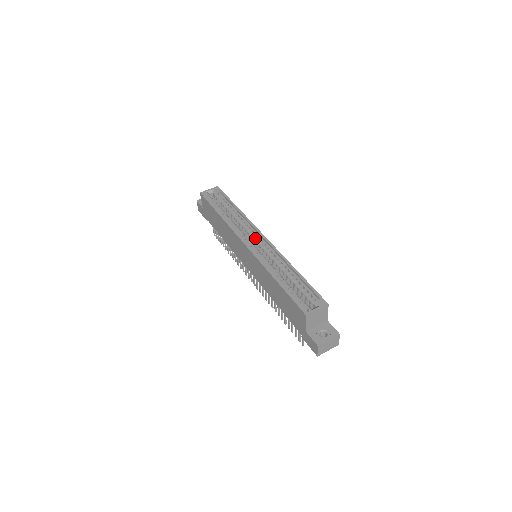
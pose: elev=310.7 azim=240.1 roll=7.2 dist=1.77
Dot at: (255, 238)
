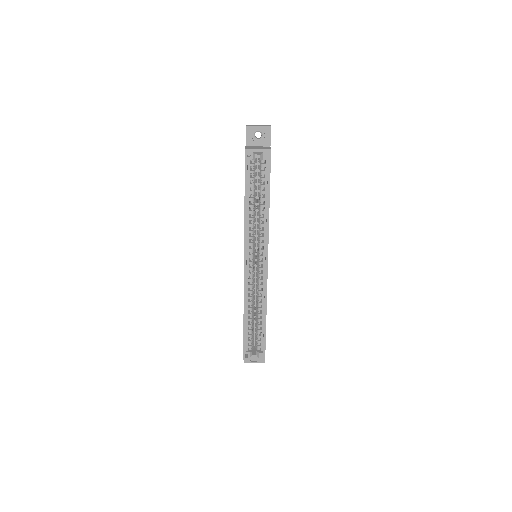
Dot at: (260, 257)
